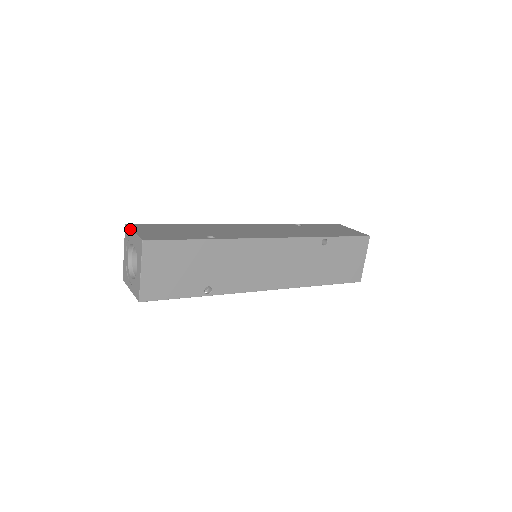
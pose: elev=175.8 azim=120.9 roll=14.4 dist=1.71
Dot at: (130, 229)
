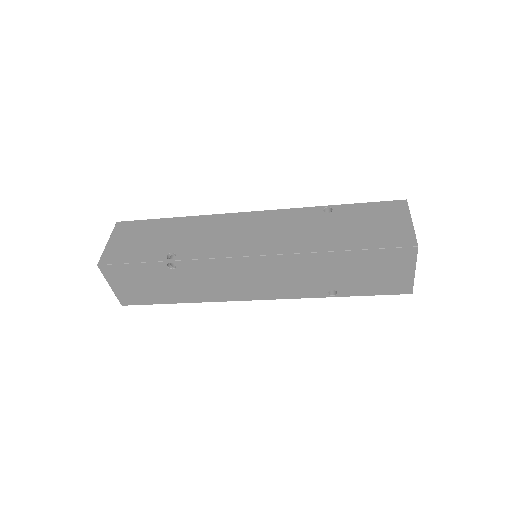
Dot at: occluded
